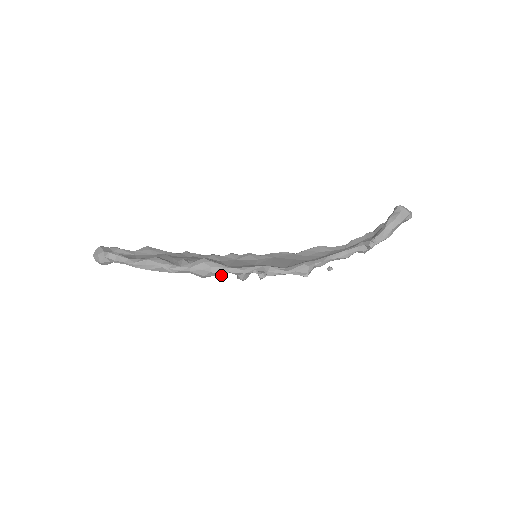
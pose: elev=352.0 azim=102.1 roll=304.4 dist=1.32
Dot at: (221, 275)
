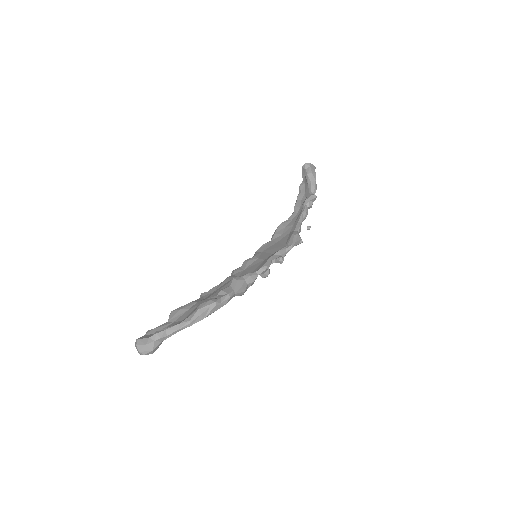
Dot at: occluded
